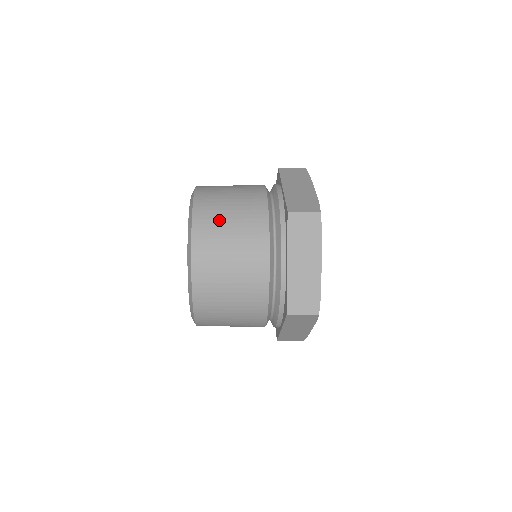
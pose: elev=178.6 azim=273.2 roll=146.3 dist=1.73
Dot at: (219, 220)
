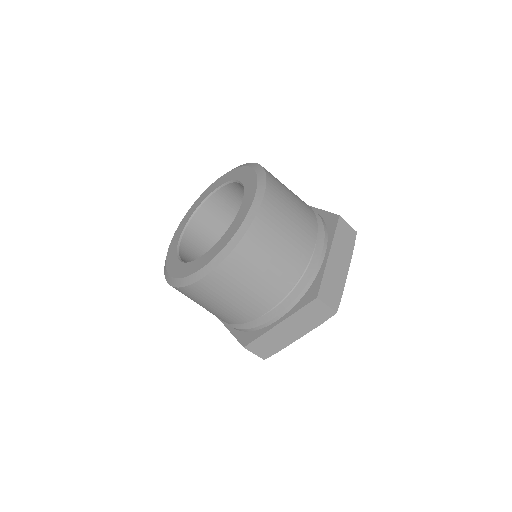
Dot at: (285, 189)
